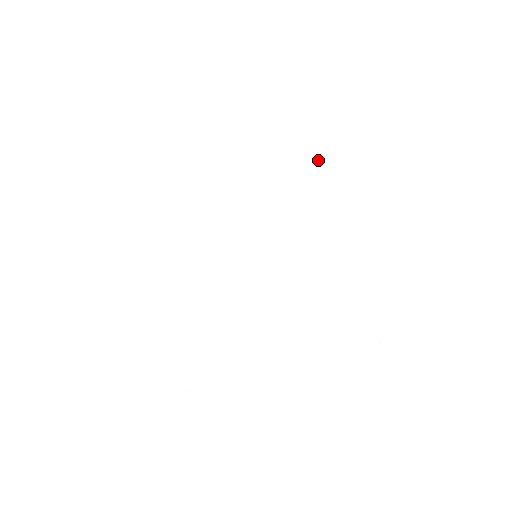
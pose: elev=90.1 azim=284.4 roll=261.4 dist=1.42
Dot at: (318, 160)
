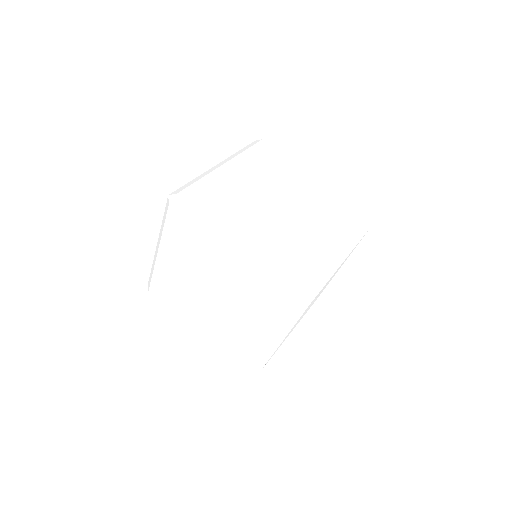
Dot at: occluded
